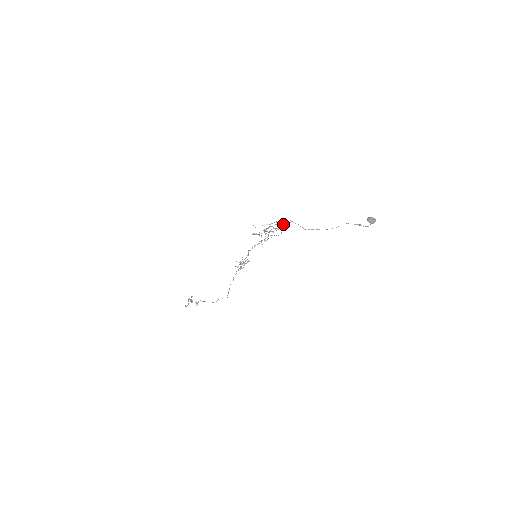
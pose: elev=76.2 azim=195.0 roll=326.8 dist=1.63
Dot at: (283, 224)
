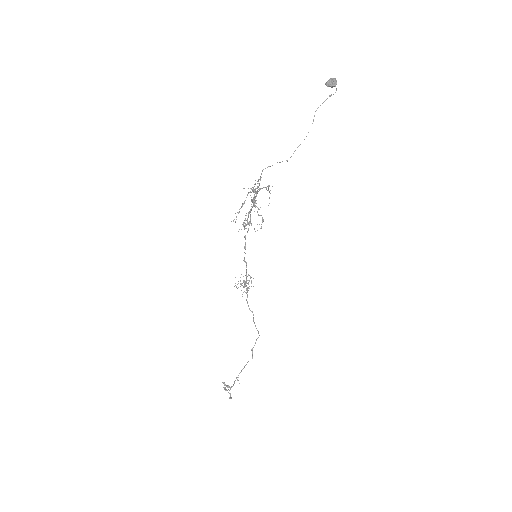
Dot at: occluded
